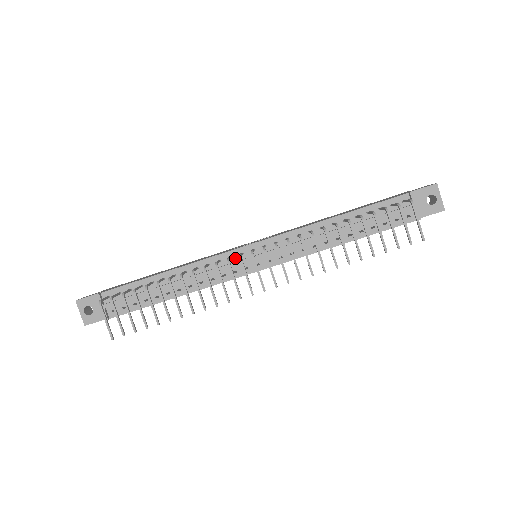
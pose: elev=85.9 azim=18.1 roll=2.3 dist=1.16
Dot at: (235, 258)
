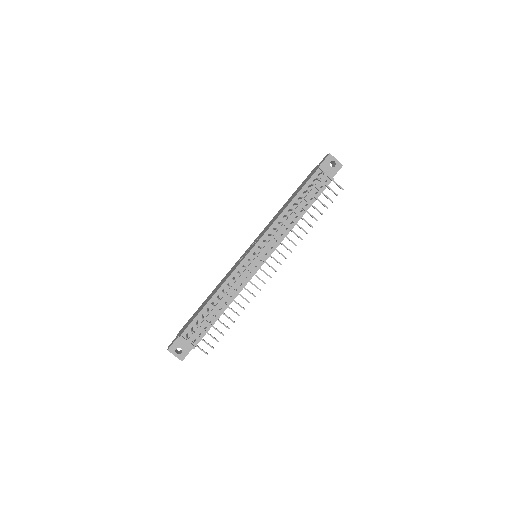
Dot at: (246, 264)
